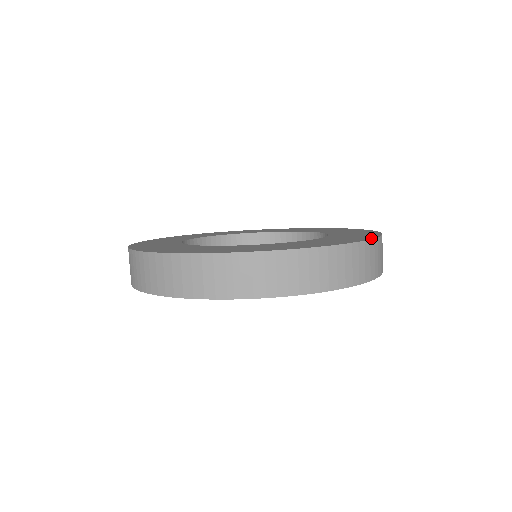
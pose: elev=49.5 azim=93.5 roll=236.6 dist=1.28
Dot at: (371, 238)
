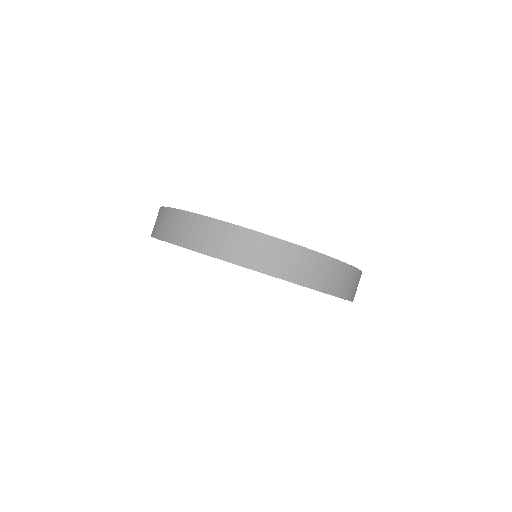
Dot at: (358, 269)
